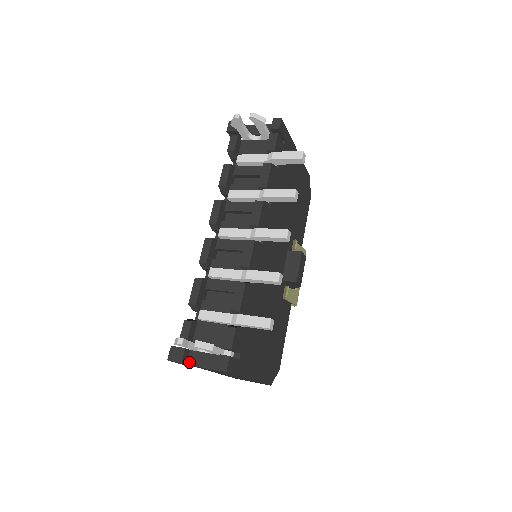
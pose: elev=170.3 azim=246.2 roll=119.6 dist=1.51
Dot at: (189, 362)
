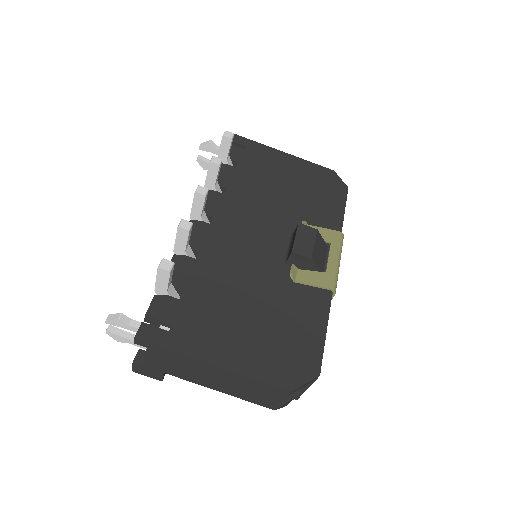
Dot at: occluded
